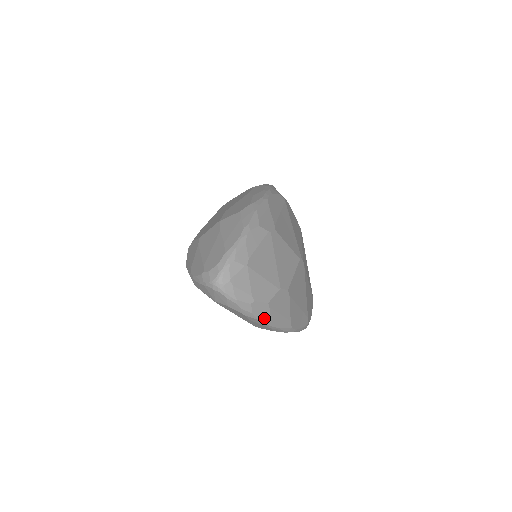
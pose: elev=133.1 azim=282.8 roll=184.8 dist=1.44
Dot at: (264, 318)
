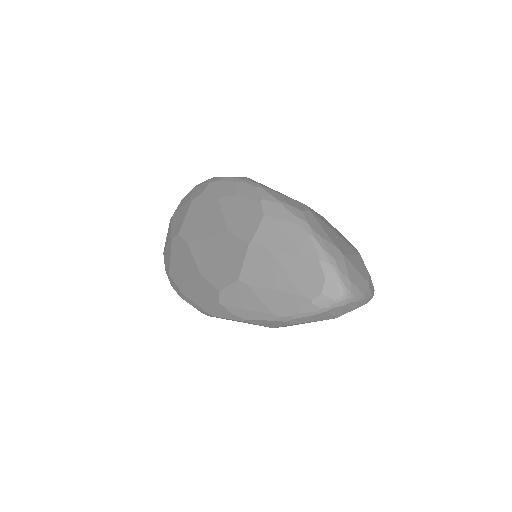
Dot at: (373, 291)
